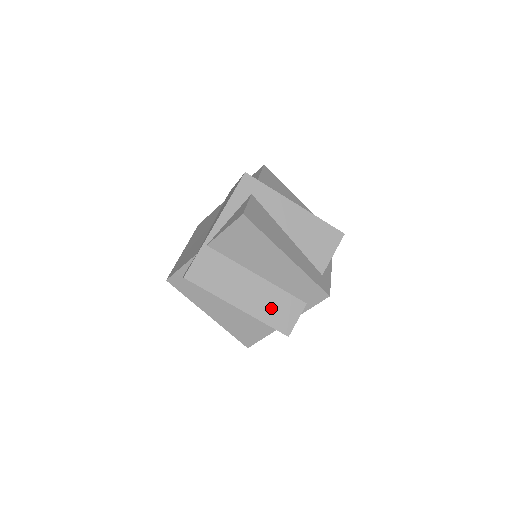
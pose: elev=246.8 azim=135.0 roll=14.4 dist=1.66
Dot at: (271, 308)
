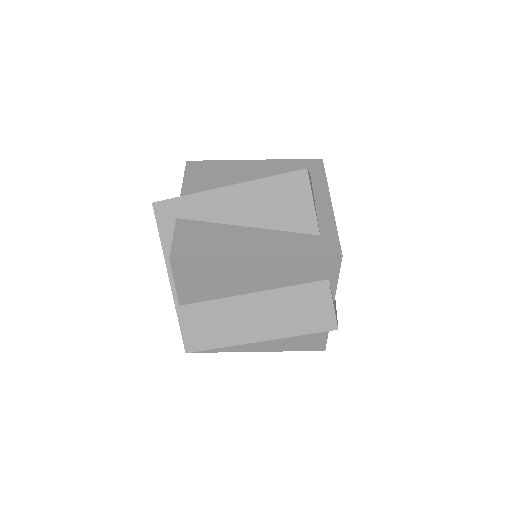
Dot at: (294, 315)
